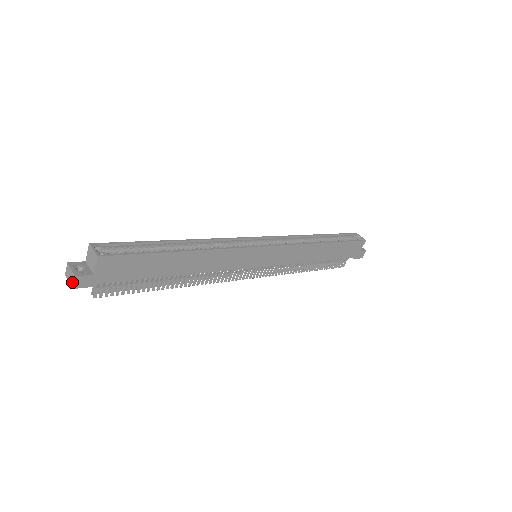
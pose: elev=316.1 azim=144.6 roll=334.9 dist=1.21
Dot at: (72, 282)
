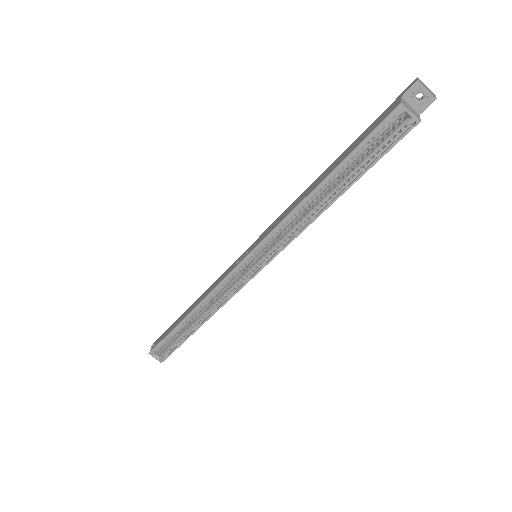
Dot at: occluded
